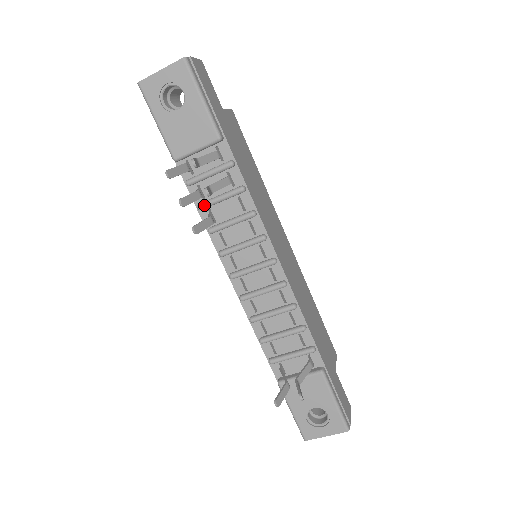
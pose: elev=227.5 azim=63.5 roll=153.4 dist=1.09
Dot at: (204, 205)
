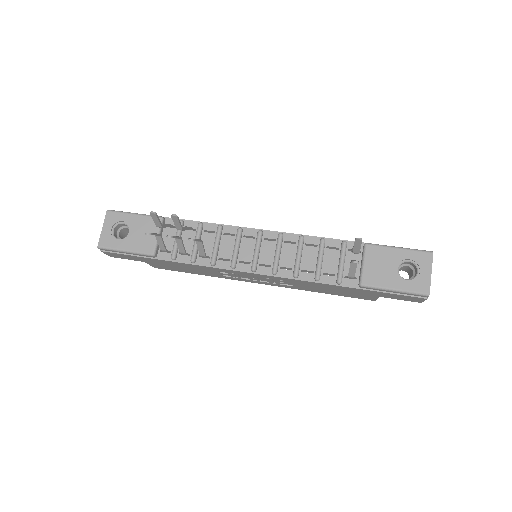
Dot at: (193, 255)
